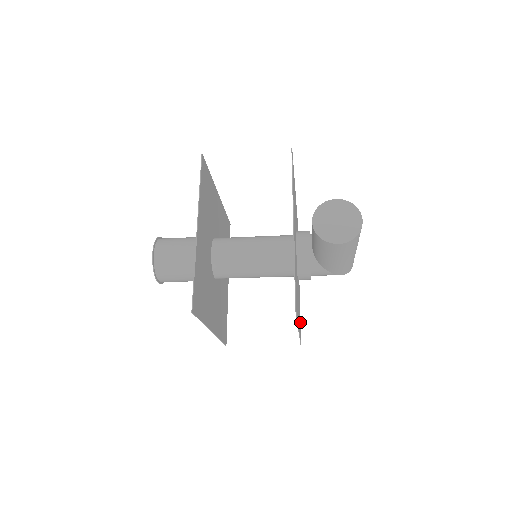
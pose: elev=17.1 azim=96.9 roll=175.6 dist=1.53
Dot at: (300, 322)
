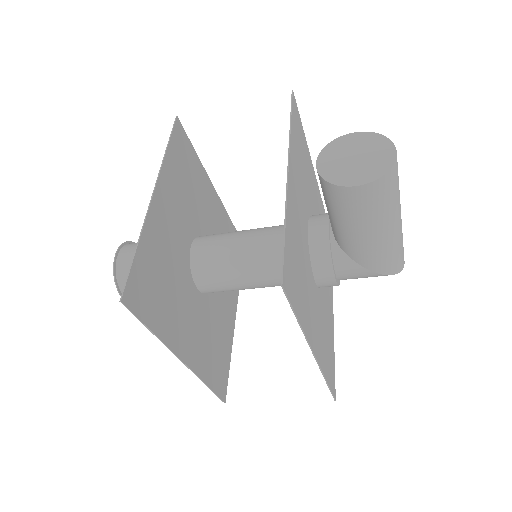
Dot at: (334, 366)
